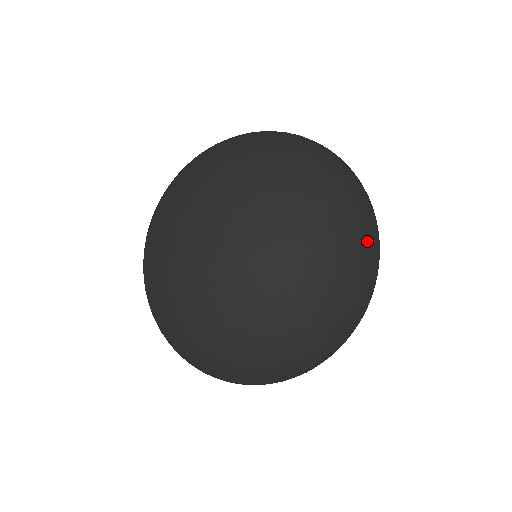
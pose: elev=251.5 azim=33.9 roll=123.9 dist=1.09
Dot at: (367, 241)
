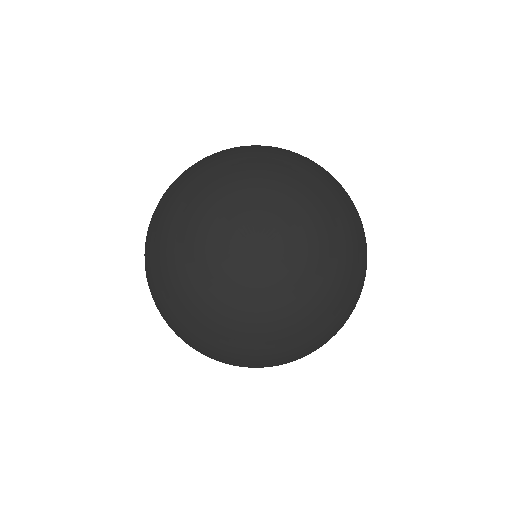
Dot at: occluded
